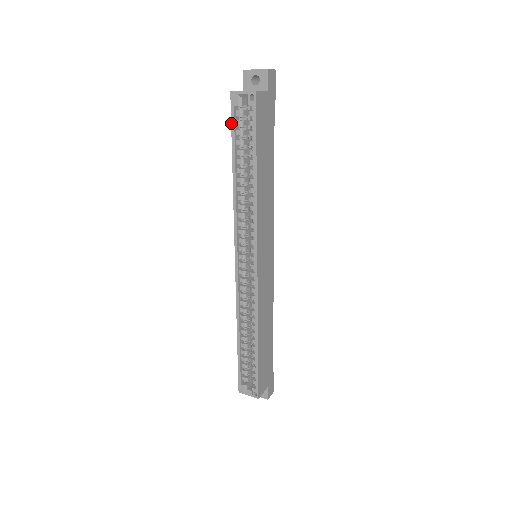
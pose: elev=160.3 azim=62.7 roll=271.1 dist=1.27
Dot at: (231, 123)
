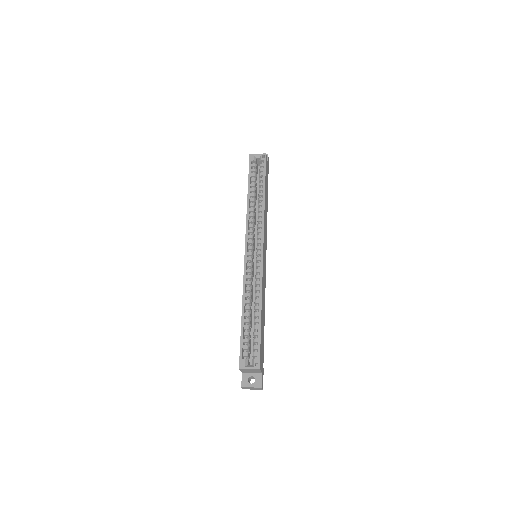
Dot at: (249, 169)
